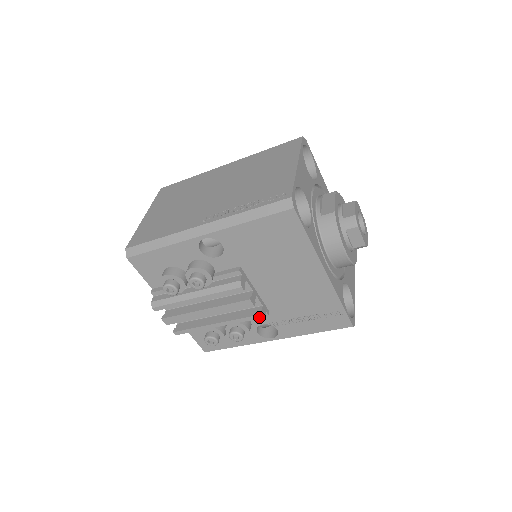
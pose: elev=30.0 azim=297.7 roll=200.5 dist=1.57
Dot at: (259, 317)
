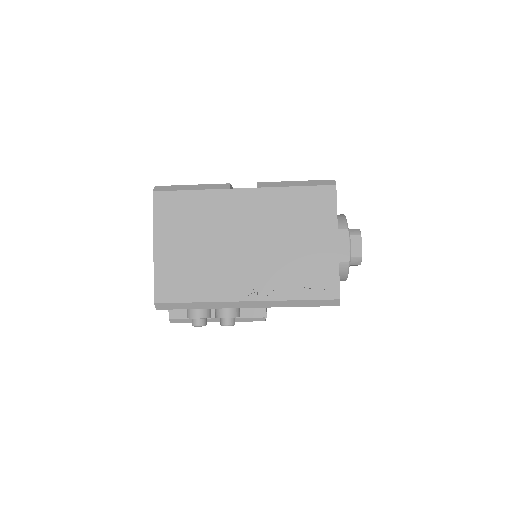
Dot at: occluded
